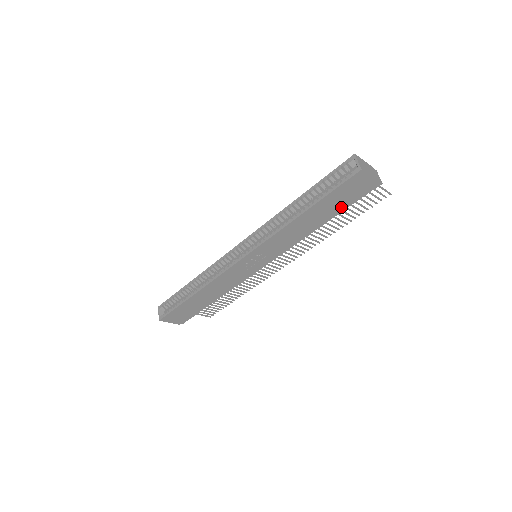
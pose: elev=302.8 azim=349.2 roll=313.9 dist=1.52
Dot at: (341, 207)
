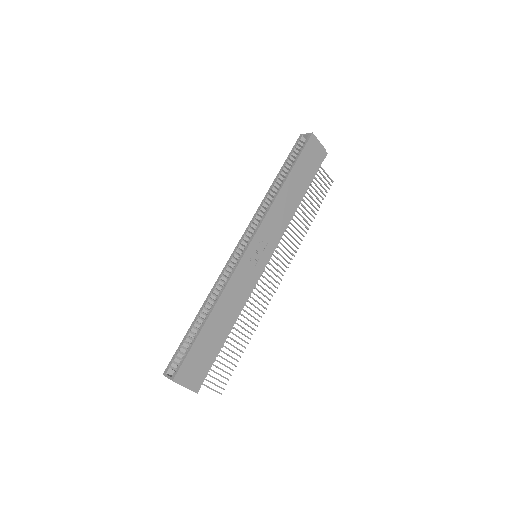
Dot at: (309, 177)
